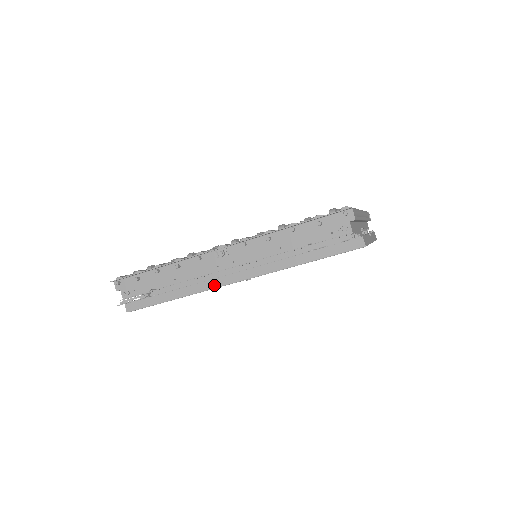
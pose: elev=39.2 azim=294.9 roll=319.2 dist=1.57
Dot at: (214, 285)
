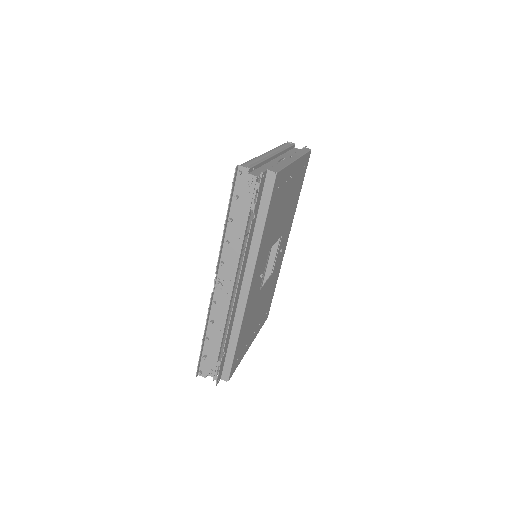
Dot at: (243, 306)
